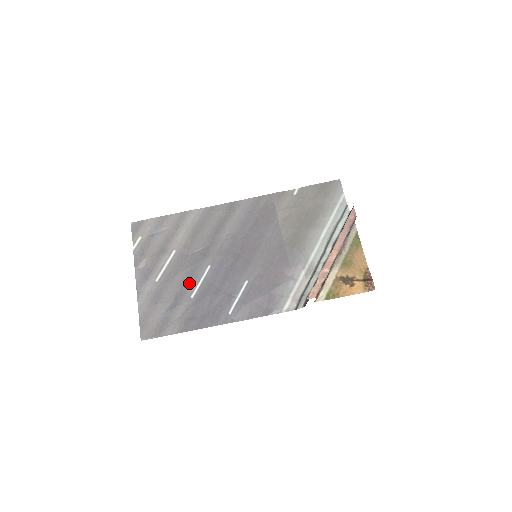
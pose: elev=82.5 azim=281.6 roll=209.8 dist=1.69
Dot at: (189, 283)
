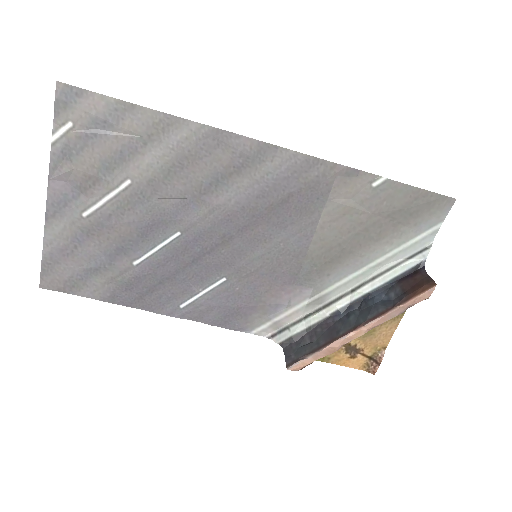
Dot at: (137, 243)
